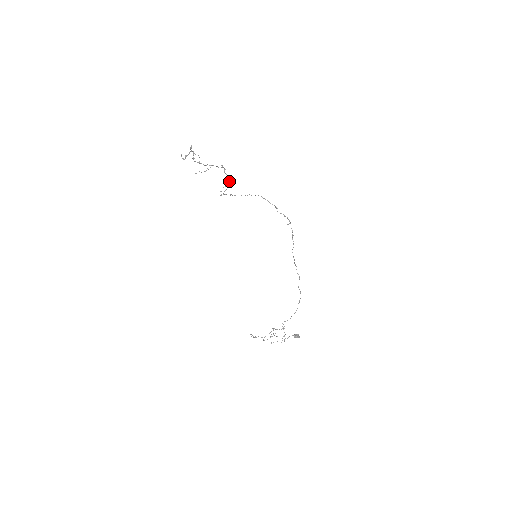
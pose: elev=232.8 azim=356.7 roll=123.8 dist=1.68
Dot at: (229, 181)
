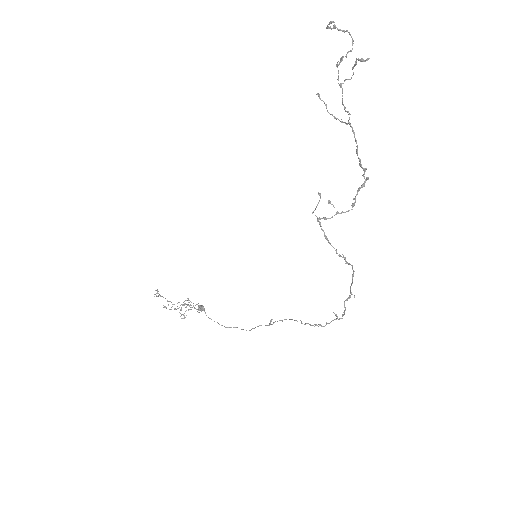
Dot at: occluded
